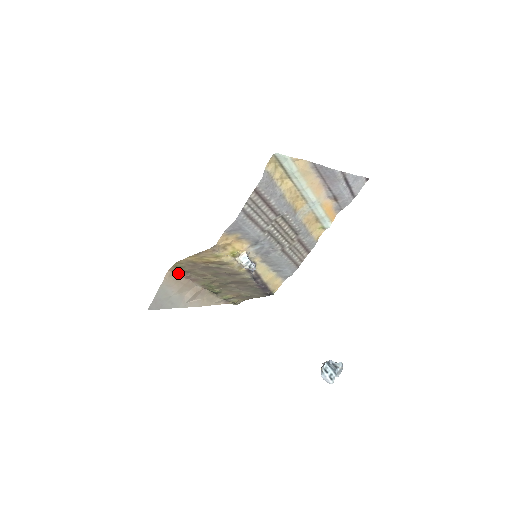
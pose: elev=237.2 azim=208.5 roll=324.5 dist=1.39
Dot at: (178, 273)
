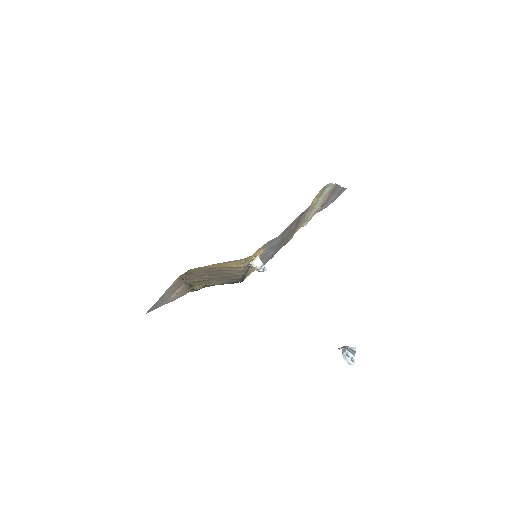
Dot at: (183, 276)
